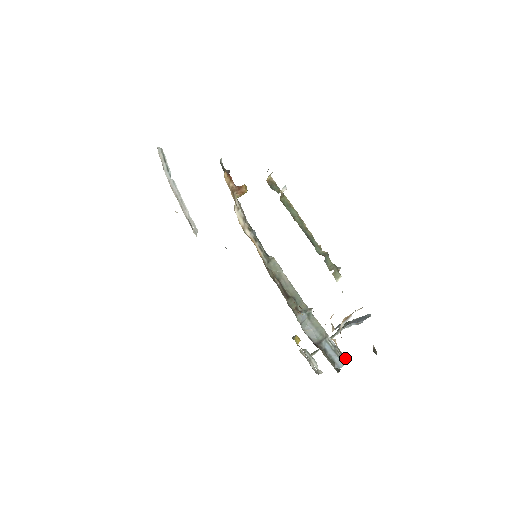
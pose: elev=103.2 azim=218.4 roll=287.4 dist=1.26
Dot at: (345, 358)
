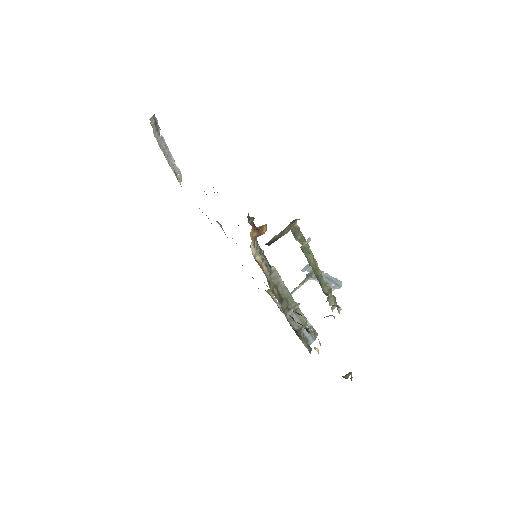
Dot at: (316, 334)
